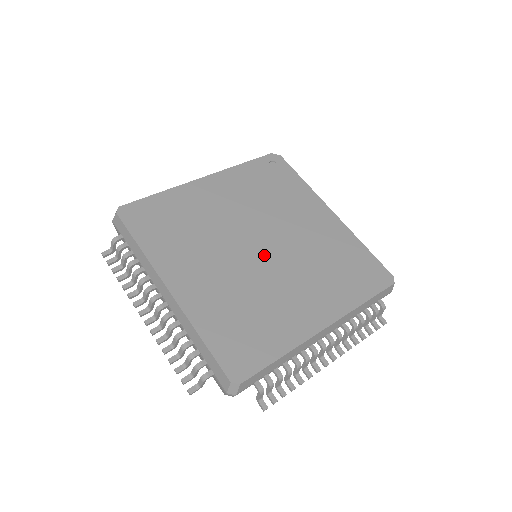
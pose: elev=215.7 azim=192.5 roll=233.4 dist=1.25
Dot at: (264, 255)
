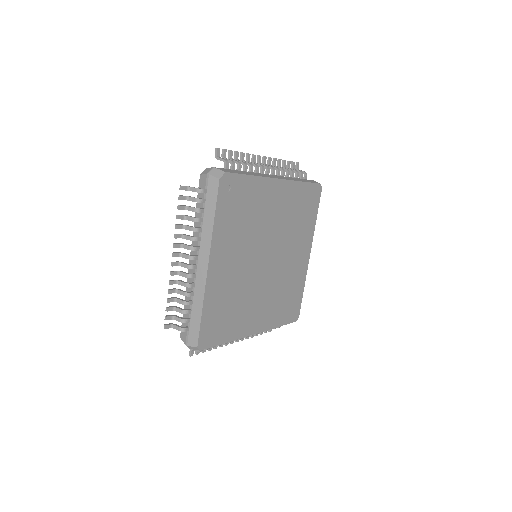
Dot at: (271, 261)
